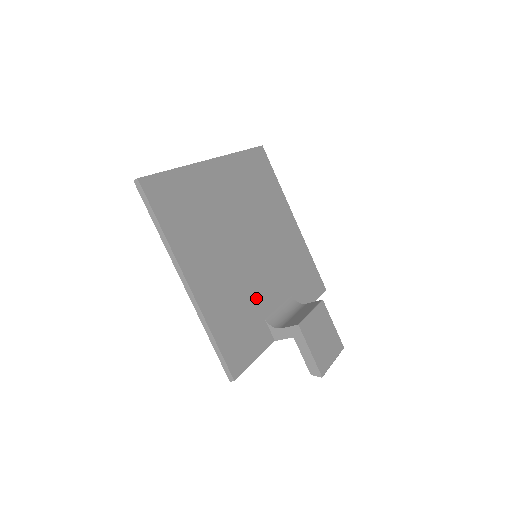
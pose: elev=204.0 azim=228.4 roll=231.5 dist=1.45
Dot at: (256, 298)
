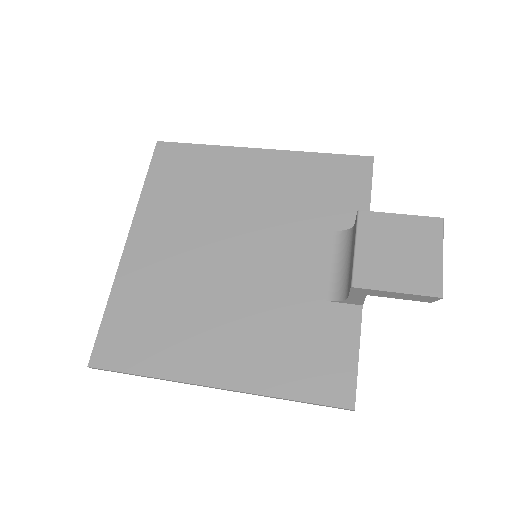
Dot at: (298, 295)
